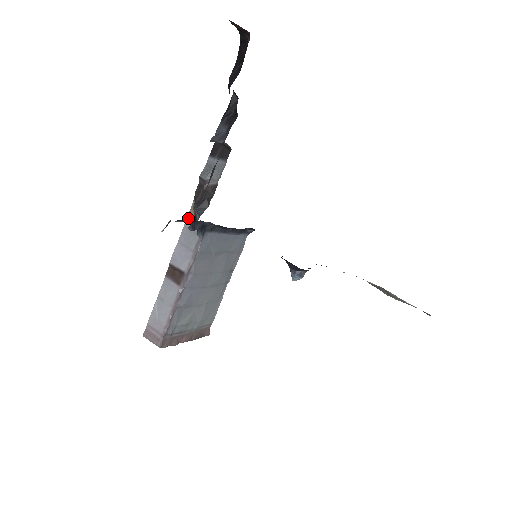
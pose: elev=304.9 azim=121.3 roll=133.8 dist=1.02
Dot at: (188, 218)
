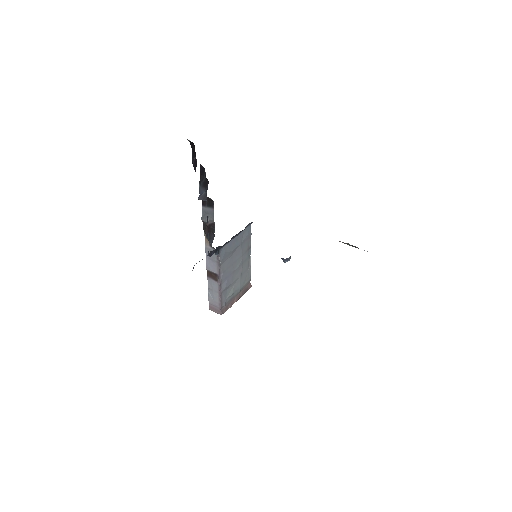
Dot at: (206, 243)
